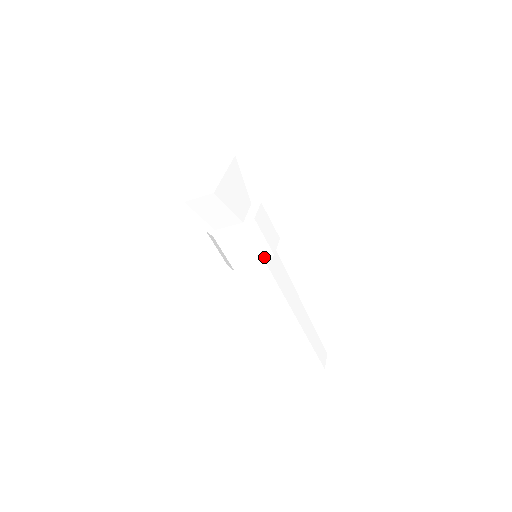
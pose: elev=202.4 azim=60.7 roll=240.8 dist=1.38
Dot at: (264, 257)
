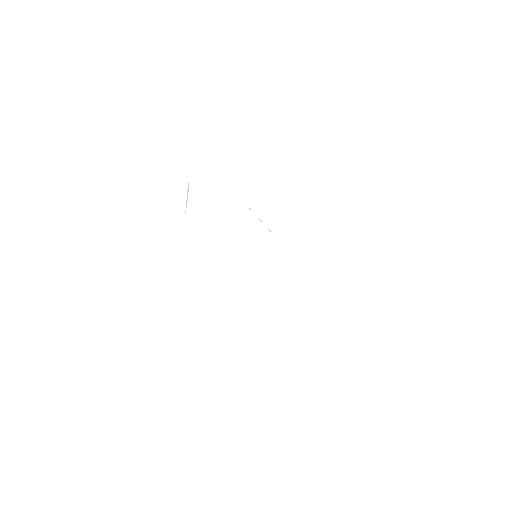
Dot at: (238, 239)
